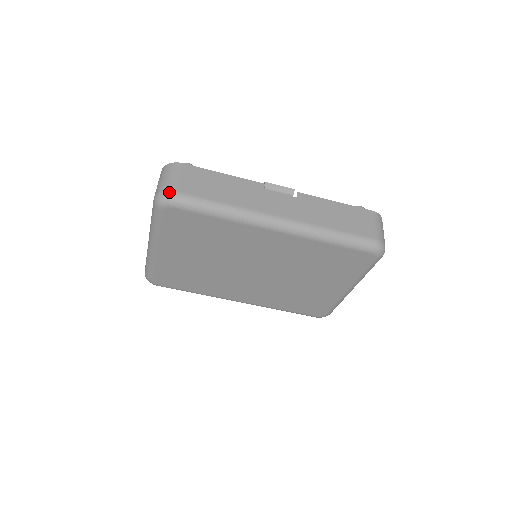
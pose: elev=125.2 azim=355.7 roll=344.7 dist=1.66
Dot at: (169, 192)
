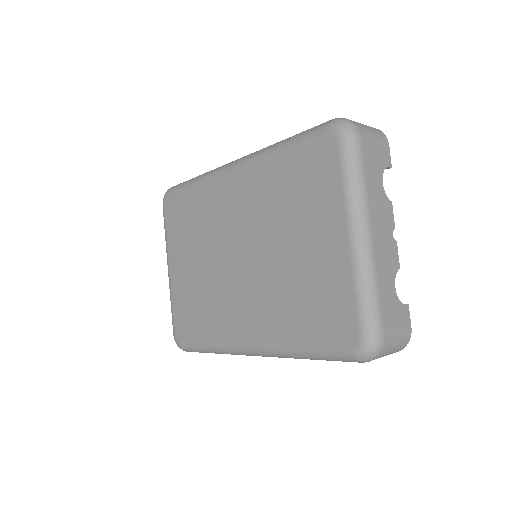
Dot at: occluded
